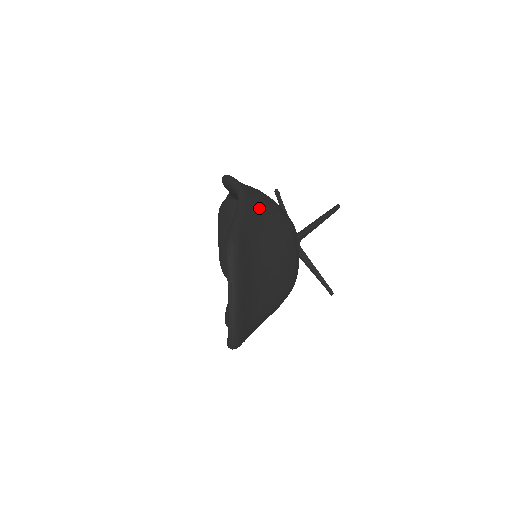
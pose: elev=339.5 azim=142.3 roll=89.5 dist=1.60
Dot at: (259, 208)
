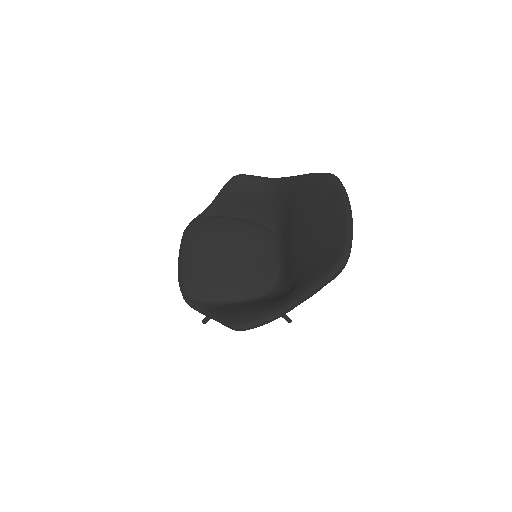
Dot at: occluded
